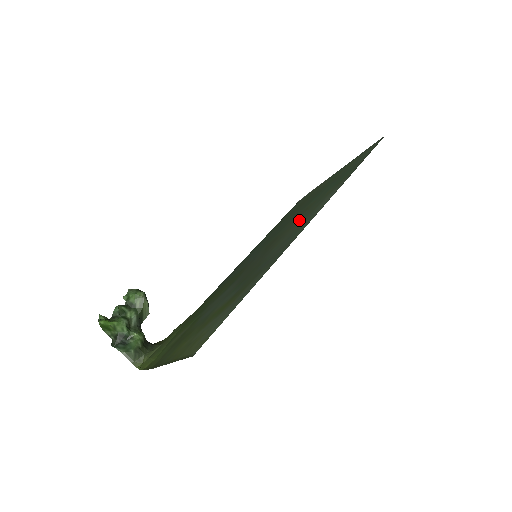
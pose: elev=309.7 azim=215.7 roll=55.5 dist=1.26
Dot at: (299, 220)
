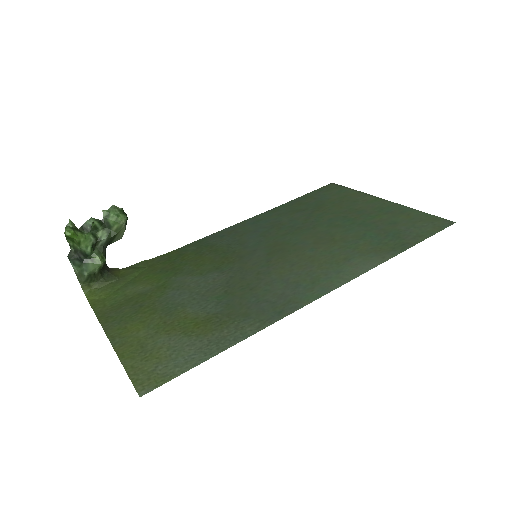
Dot at: (318, 256)
